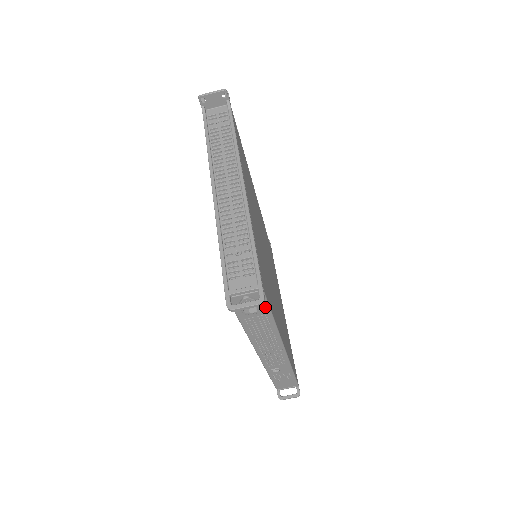
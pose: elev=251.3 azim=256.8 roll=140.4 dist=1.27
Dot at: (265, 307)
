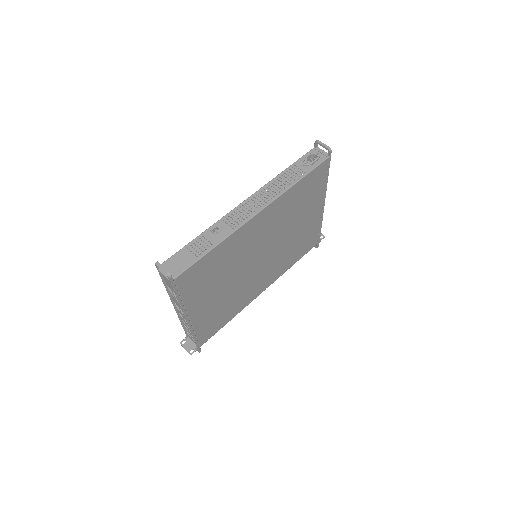
Dot at: (313, 167)
